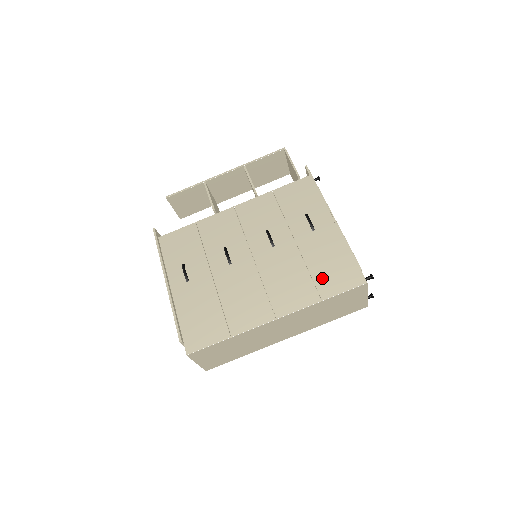
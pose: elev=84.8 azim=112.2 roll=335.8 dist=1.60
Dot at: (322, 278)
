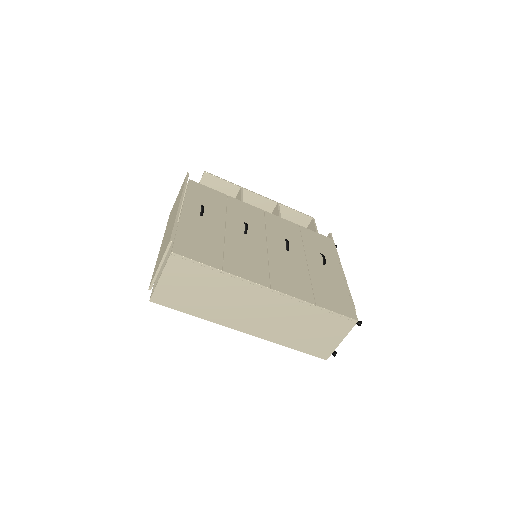
Dot at: (321, 293)
